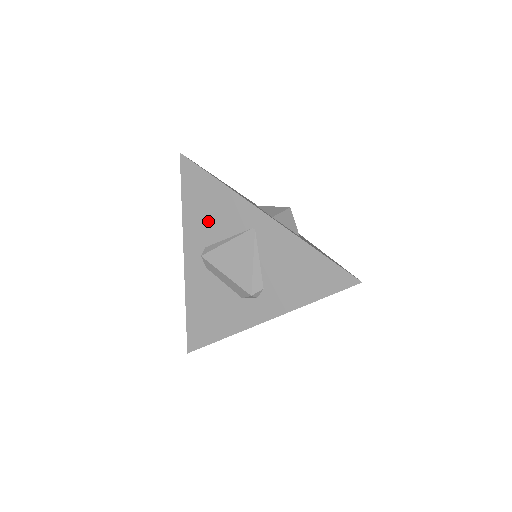
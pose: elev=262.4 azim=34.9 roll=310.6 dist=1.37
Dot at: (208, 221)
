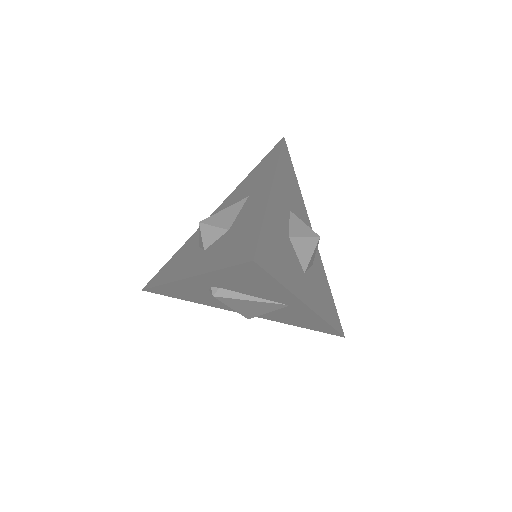
Dot at: (240, 286)
